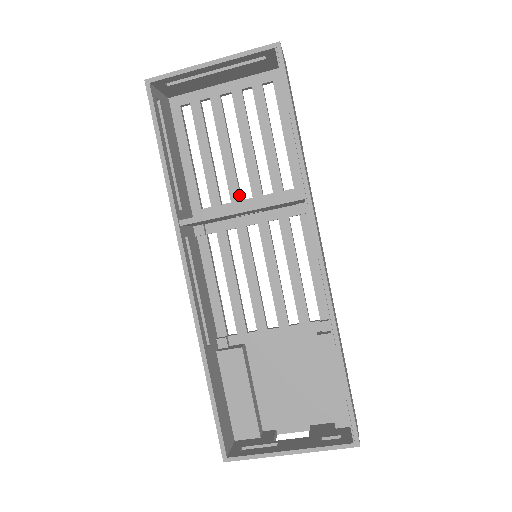
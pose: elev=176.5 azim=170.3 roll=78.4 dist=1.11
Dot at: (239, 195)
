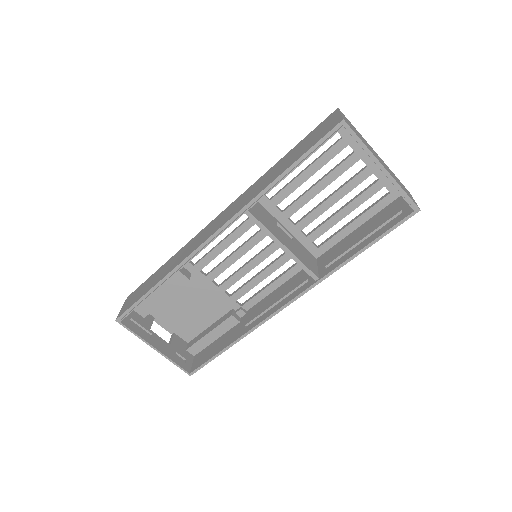
Dot at: (291, 215)
